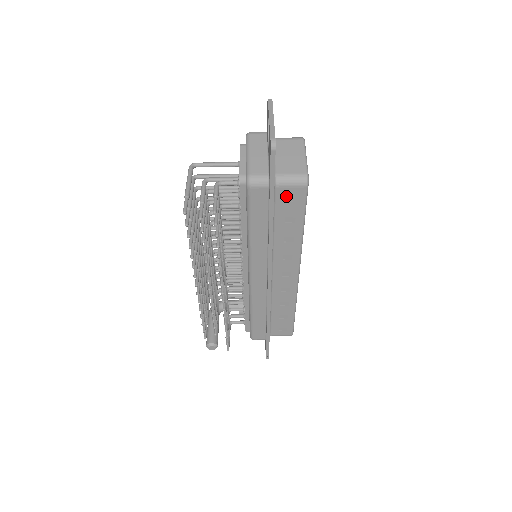
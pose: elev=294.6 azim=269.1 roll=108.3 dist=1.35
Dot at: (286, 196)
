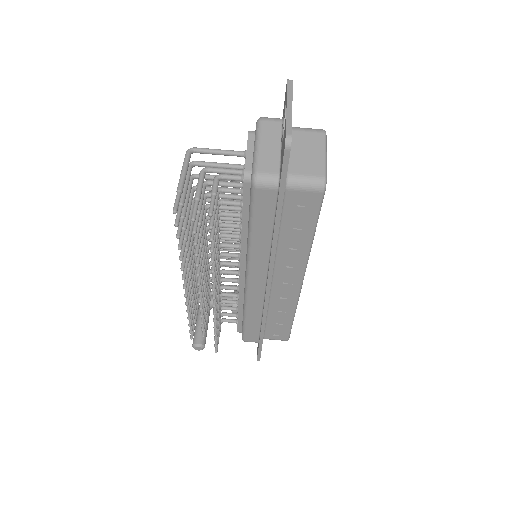
Dot at: (297, 200)
